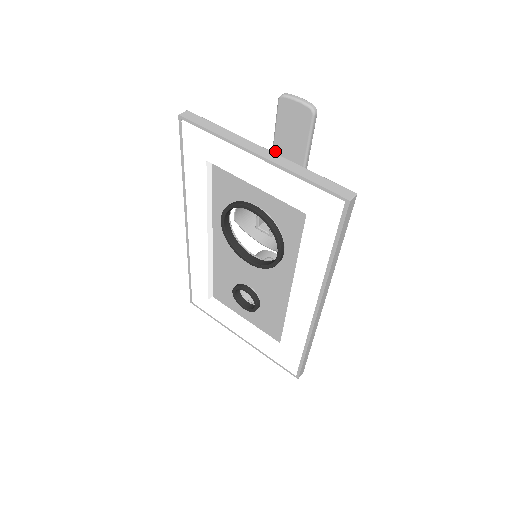
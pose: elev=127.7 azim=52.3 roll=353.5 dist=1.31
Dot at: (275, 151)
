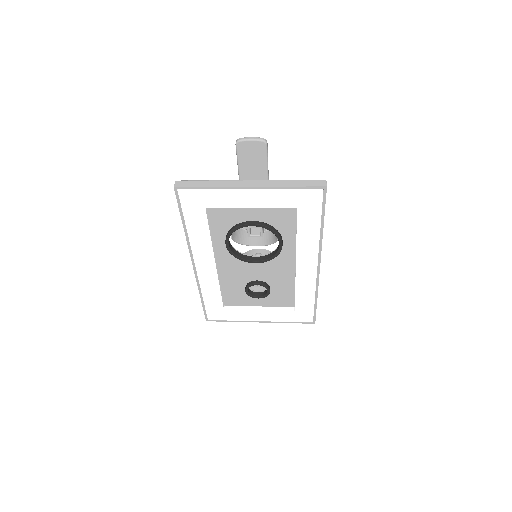
Dot at: (242, 179)
